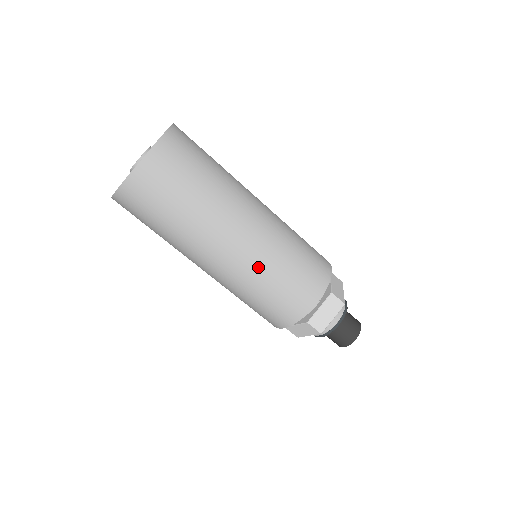
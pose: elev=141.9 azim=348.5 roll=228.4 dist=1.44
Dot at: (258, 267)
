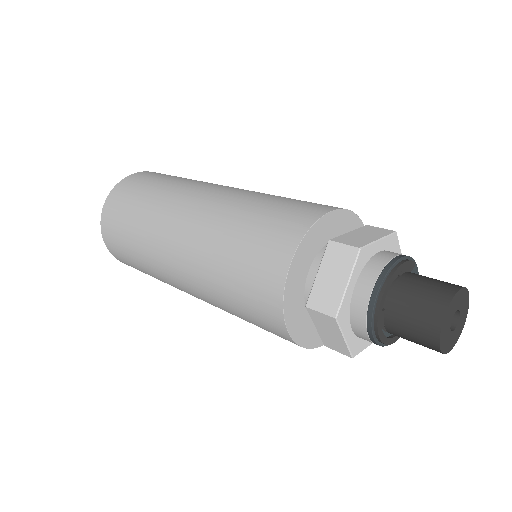
Dot at: (205, 250)
